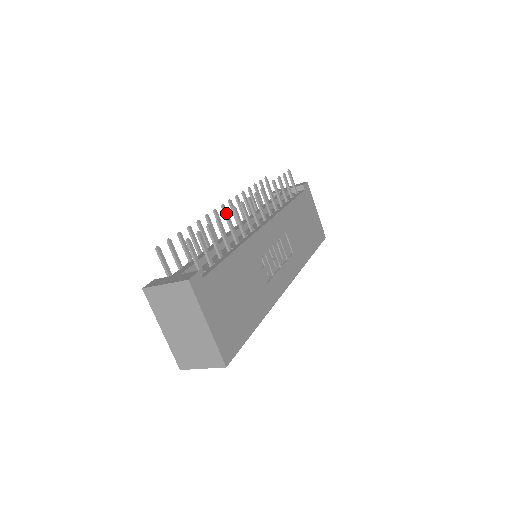
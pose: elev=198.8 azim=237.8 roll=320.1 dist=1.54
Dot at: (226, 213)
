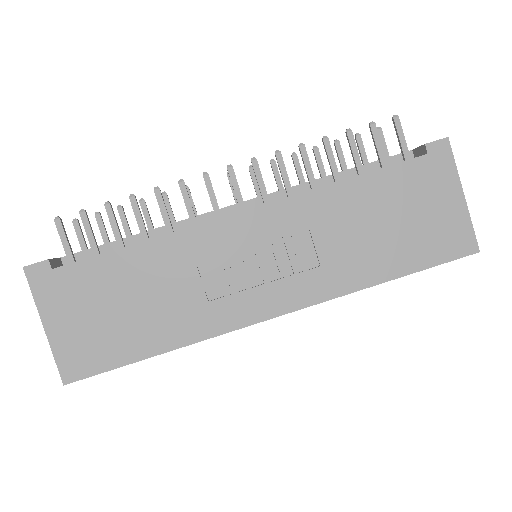
Dot at: (155, 188)
